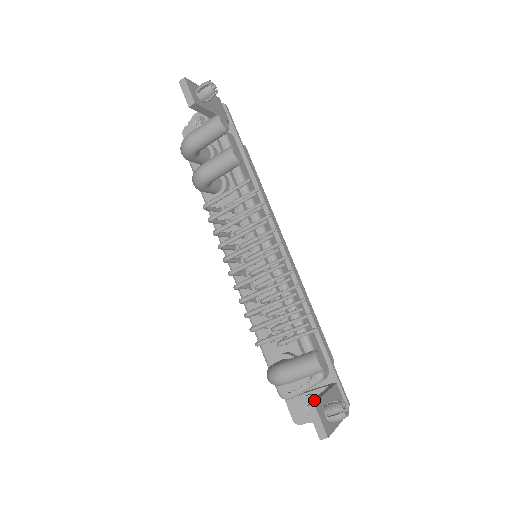
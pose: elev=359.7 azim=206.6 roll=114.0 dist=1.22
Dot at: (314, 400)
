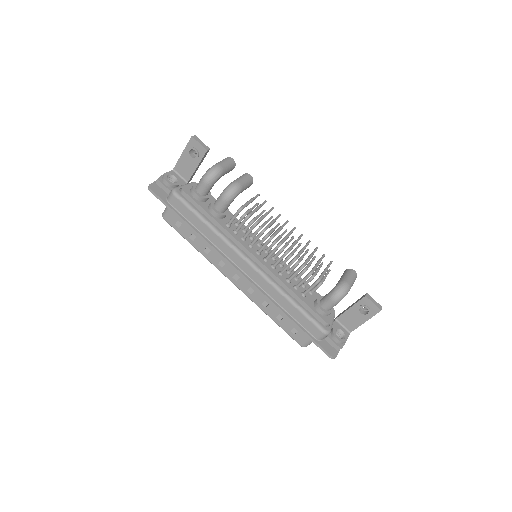
Dot at: (360, 299)
